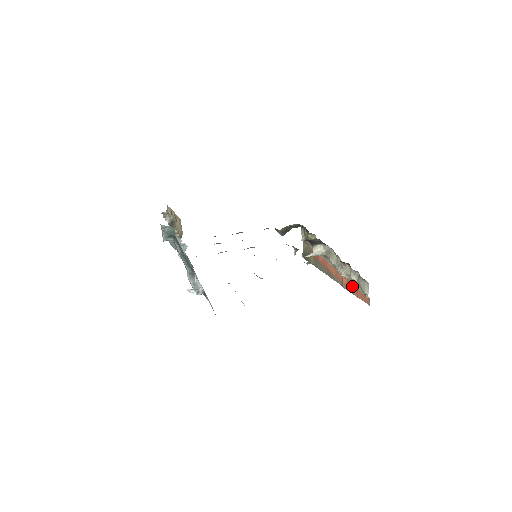
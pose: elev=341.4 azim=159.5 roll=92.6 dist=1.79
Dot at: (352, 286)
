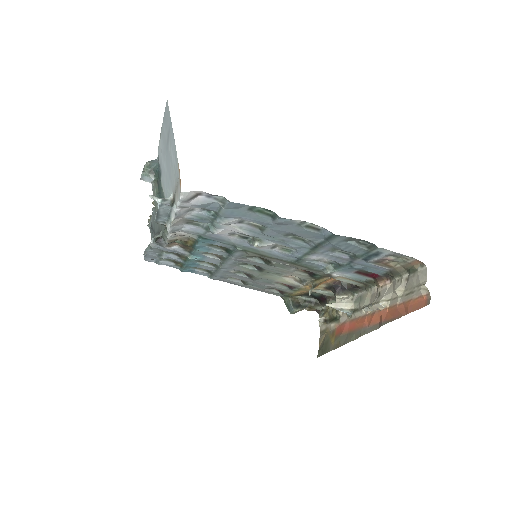
Dot at: (397, 307)
